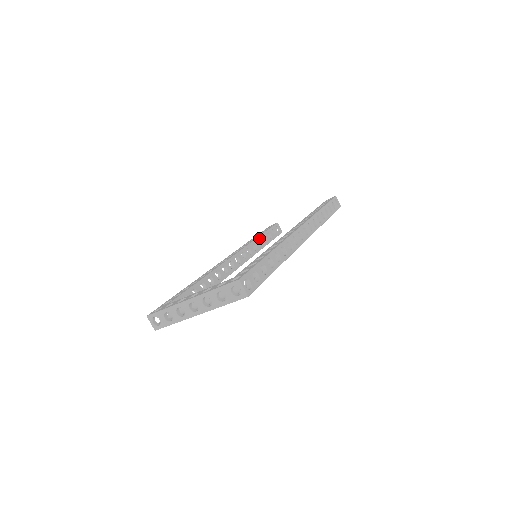
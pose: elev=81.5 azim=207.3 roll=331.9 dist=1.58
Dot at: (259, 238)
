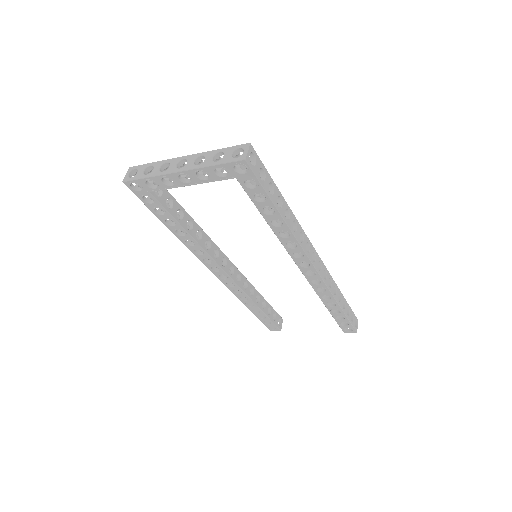
Dot at: (260, 296)
